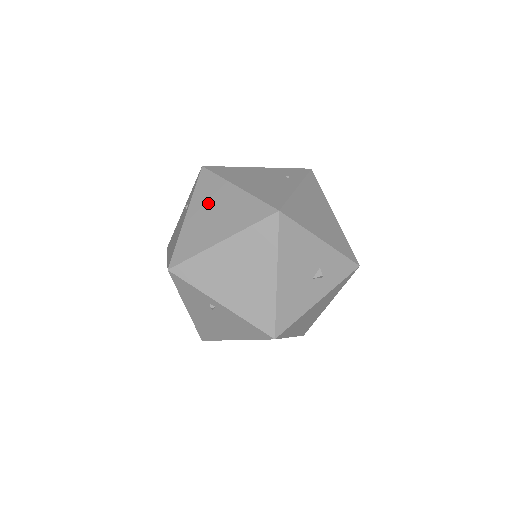
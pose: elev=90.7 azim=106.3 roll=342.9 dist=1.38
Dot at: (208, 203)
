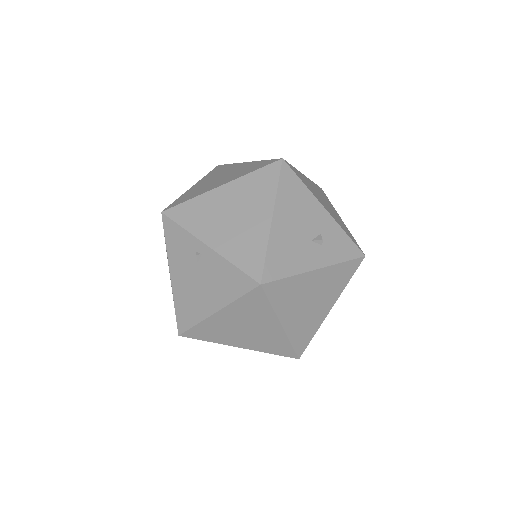
Dot at: (216, 175)
